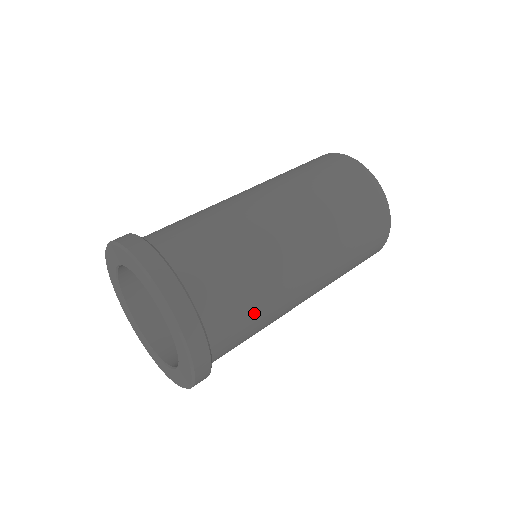
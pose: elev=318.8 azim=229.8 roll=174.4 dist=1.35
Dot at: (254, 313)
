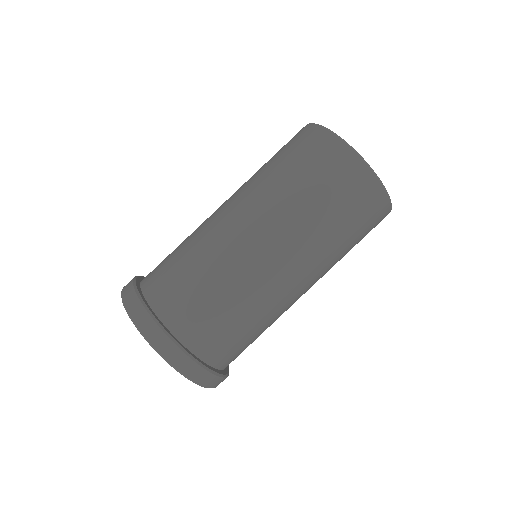
Dot at: (258, 336)
